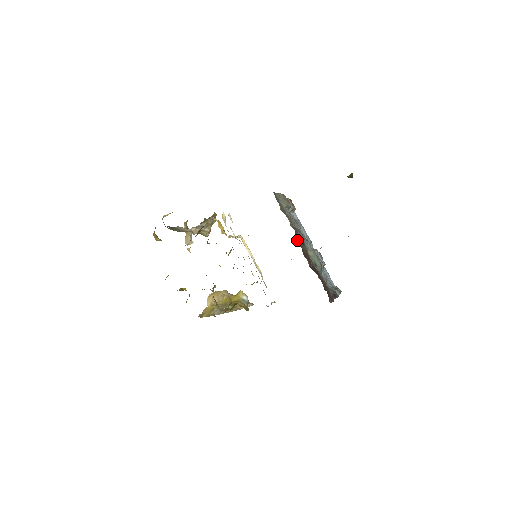
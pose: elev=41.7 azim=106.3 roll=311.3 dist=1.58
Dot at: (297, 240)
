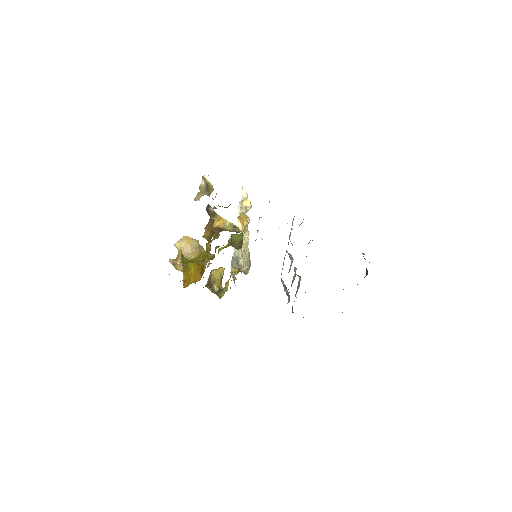
Dot at: occluded
